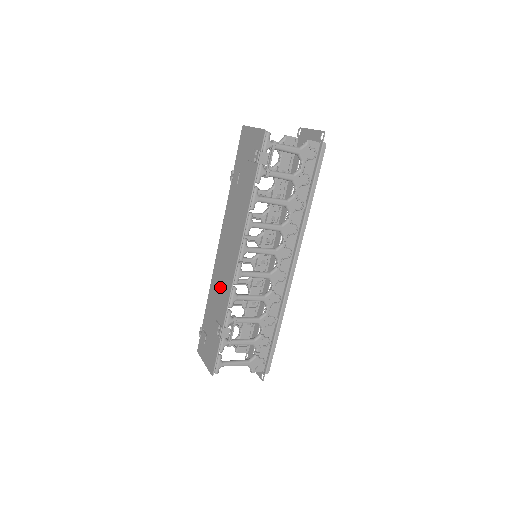
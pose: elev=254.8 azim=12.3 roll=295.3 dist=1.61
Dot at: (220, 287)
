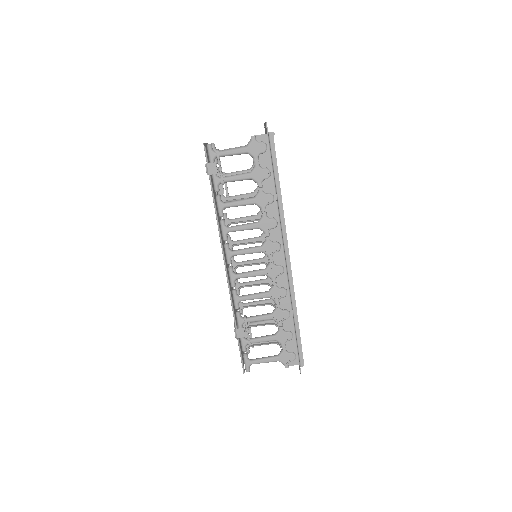
Dot at: occluded
